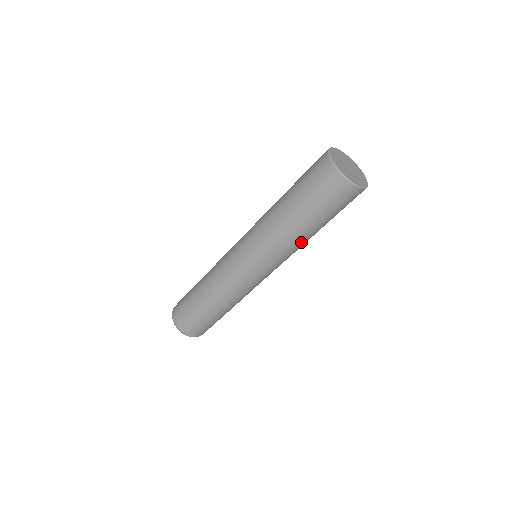
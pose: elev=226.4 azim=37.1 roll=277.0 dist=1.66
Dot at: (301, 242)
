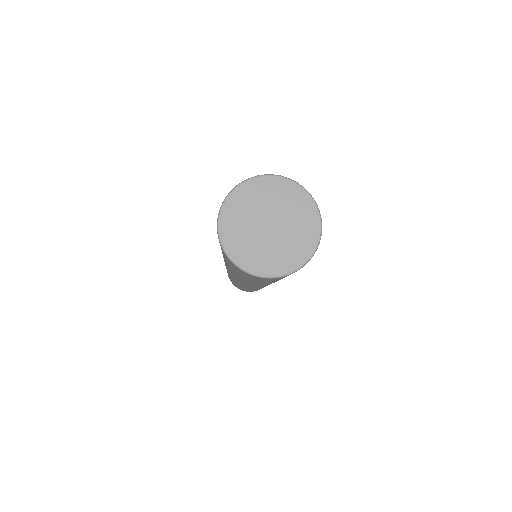
Dot at: occluded
